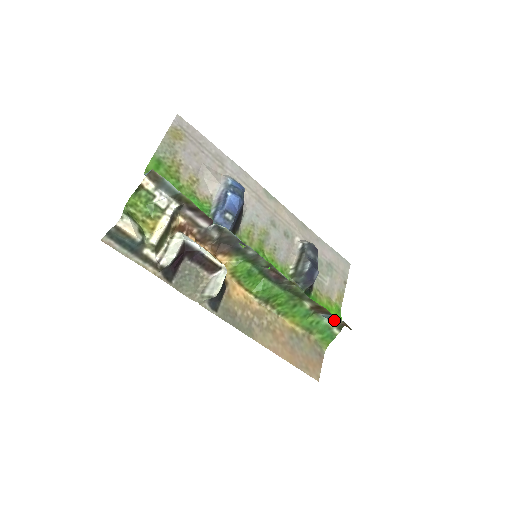
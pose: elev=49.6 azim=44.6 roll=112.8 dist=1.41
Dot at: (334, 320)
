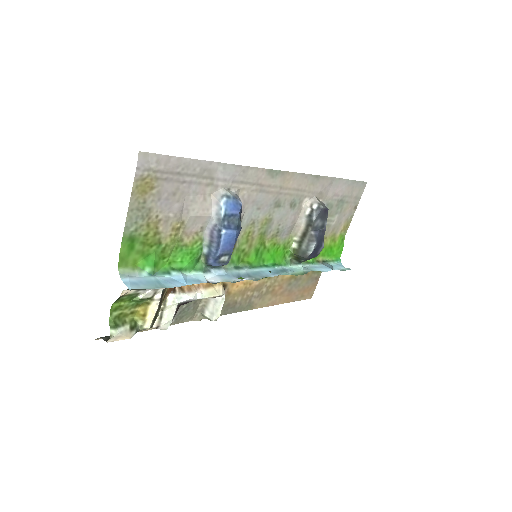
Dot at: (334, 266)
